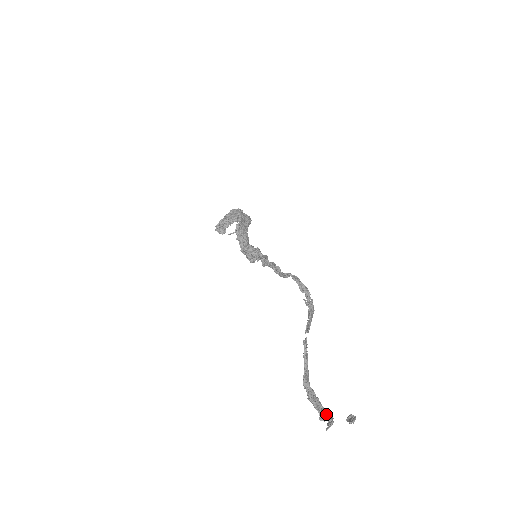
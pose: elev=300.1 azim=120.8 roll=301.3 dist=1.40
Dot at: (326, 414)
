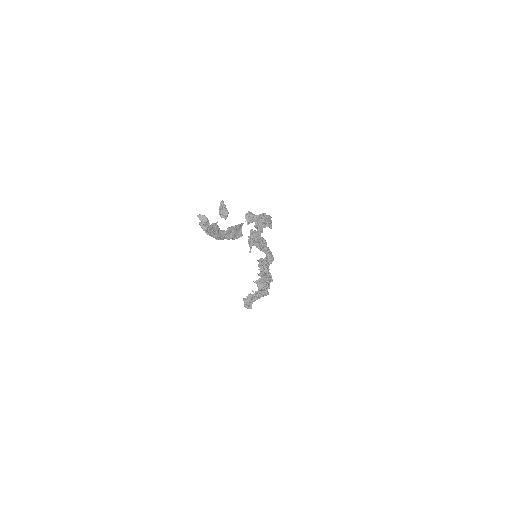
Dot at: (207, 227)
